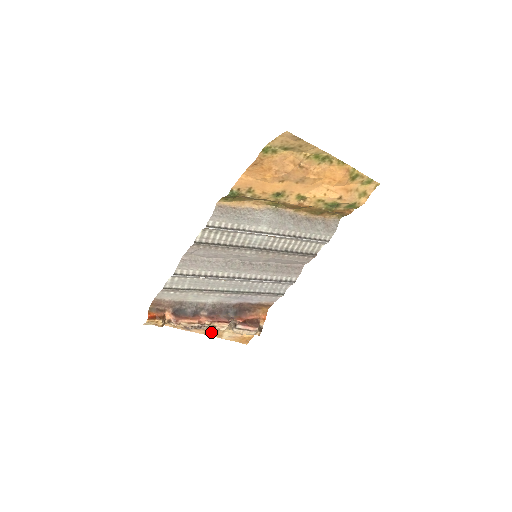
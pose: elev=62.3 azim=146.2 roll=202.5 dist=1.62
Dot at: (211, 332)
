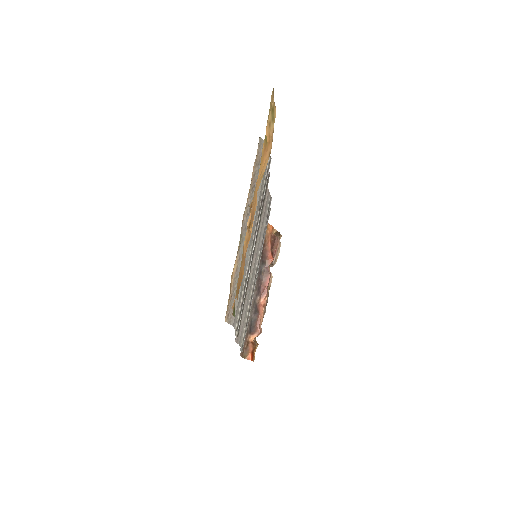
Dot at: occluded
